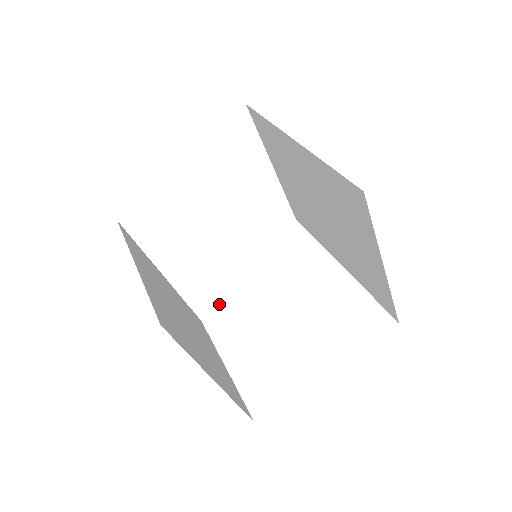
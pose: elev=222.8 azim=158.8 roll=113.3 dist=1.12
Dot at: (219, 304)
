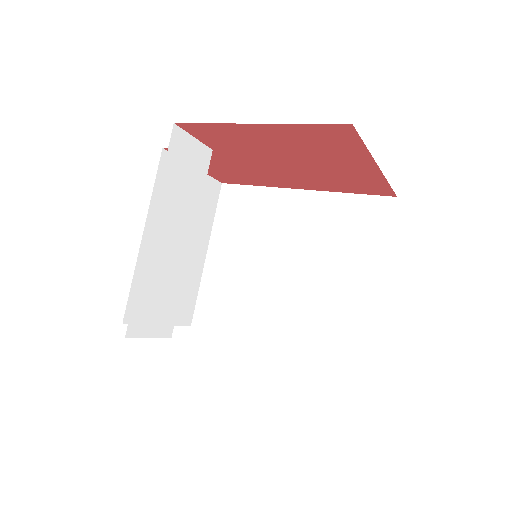
Dot at: (151, 328)
